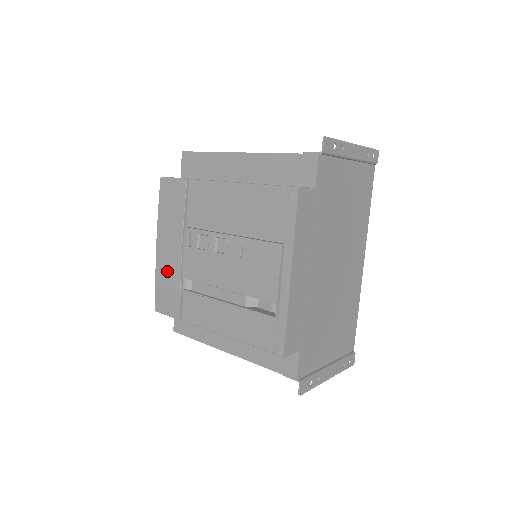
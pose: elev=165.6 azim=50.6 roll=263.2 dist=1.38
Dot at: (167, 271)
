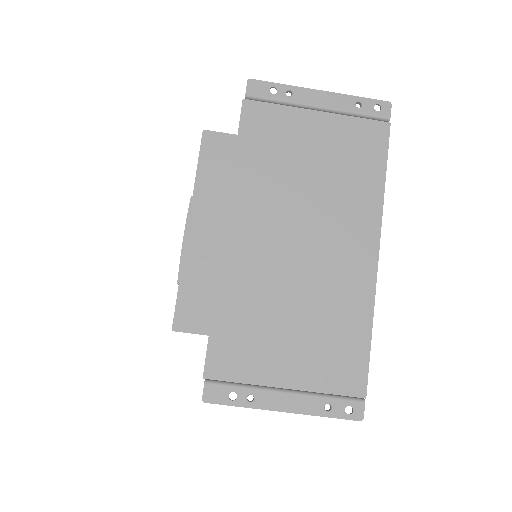
Dot at: occluded
